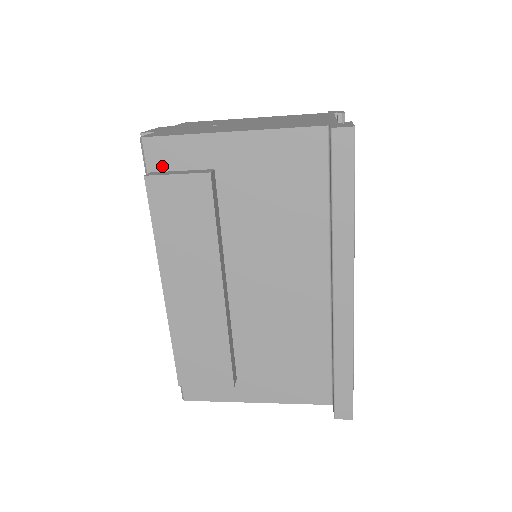
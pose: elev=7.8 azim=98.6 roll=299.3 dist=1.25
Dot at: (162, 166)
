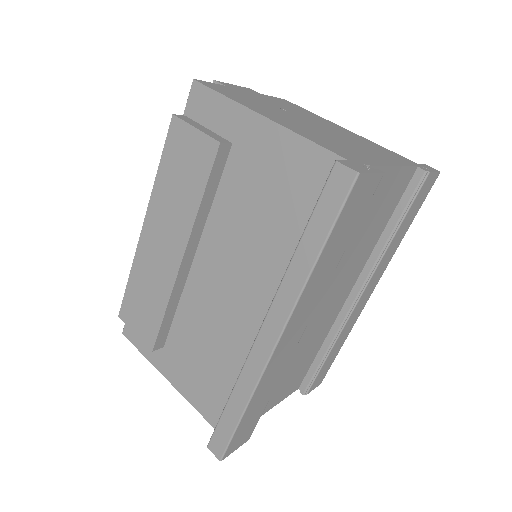
Dot at: (196, 115)
